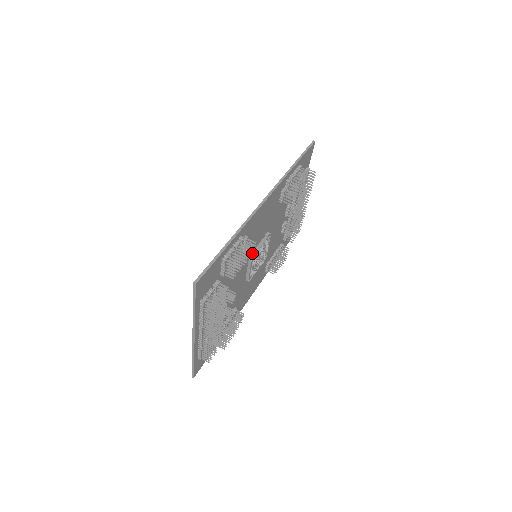
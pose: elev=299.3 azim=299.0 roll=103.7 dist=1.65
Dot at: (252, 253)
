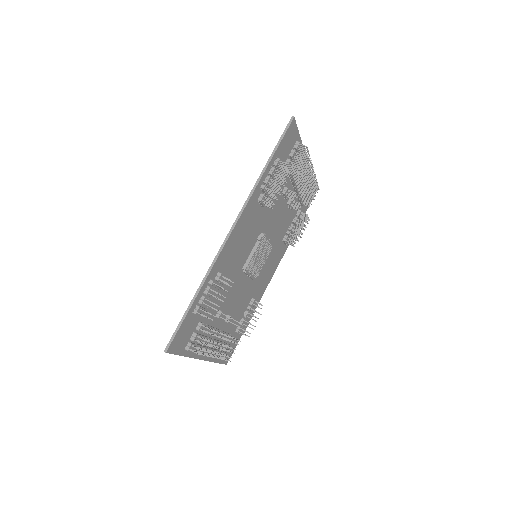
Dot at: occluded
